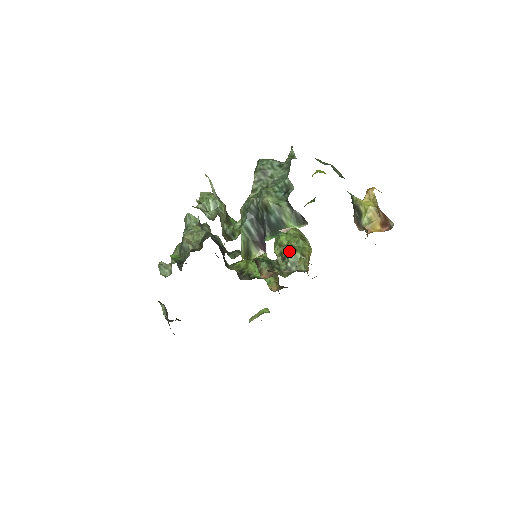
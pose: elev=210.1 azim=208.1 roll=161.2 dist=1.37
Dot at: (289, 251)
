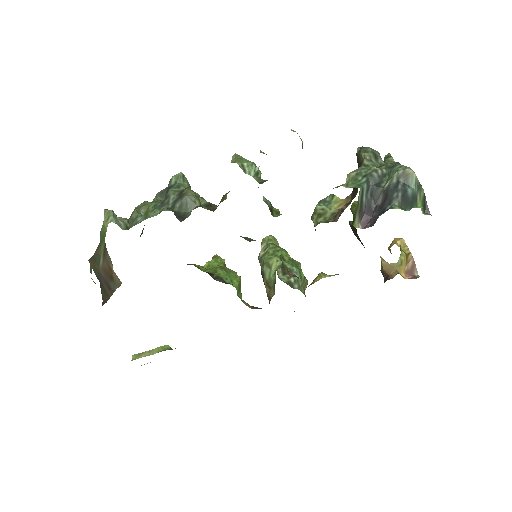
Dot at: (295, 266)
